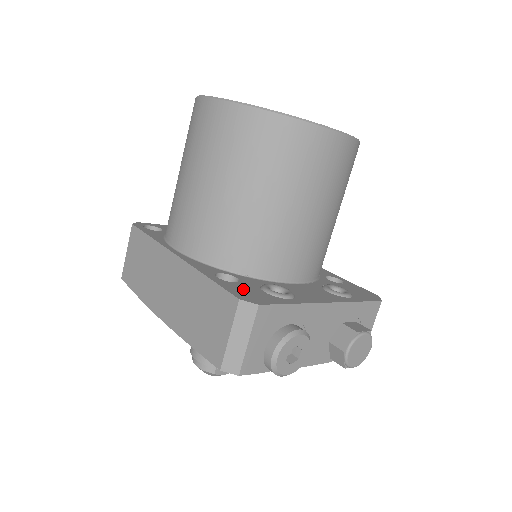
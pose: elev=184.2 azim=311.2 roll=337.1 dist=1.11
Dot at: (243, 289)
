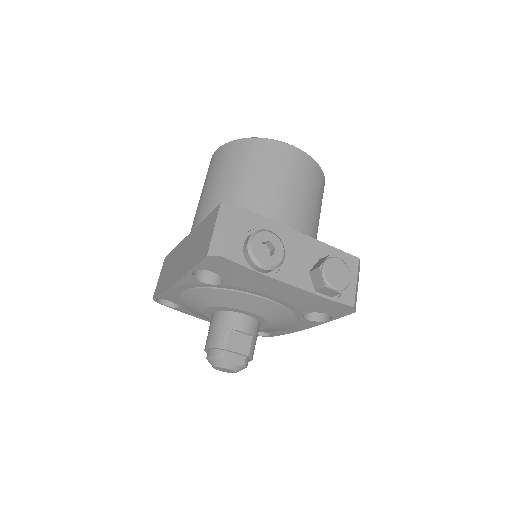
Dot at: occluded
